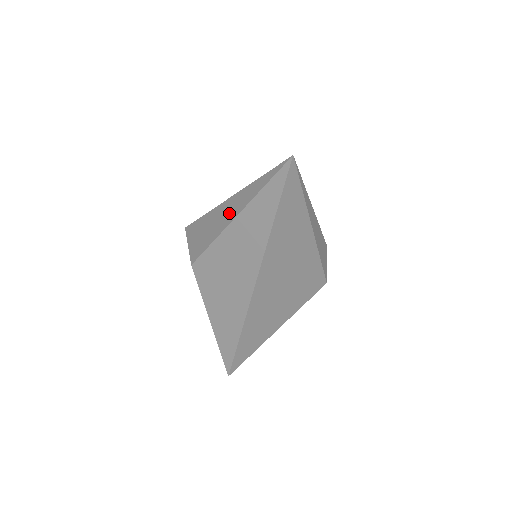
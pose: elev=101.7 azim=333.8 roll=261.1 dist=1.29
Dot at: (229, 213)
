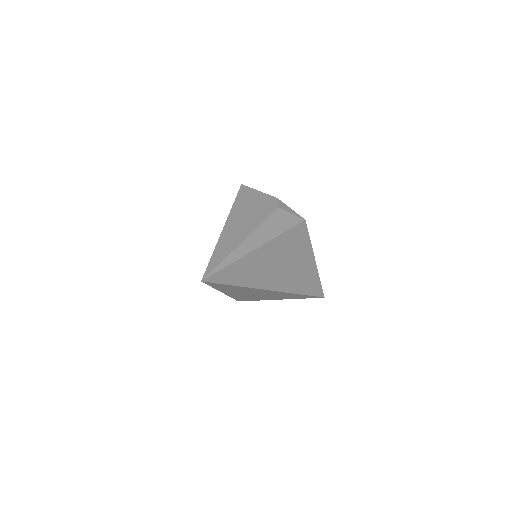
Dot at: occluded
